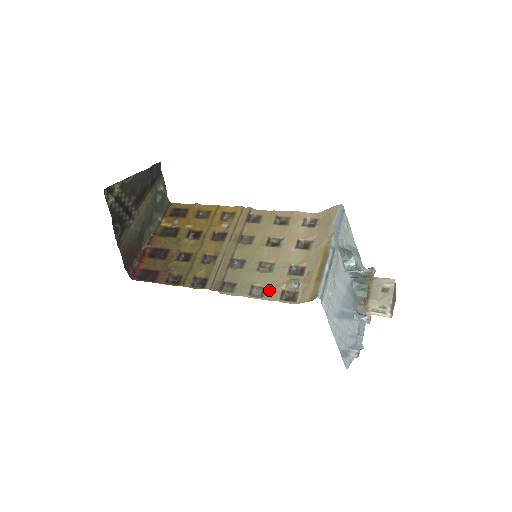
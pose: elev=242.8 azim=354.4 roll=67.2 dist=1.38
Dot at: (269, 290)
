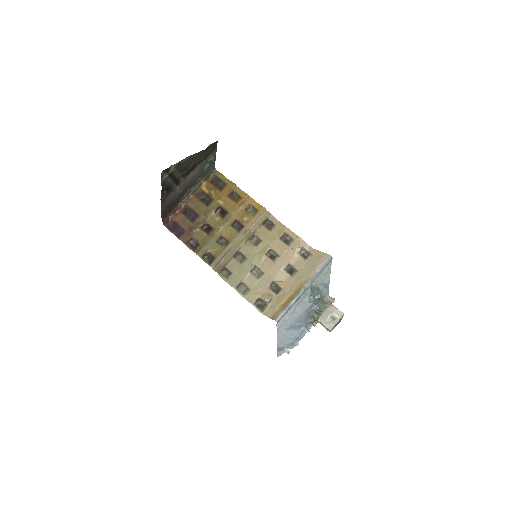
Dot at: (250, 292)
